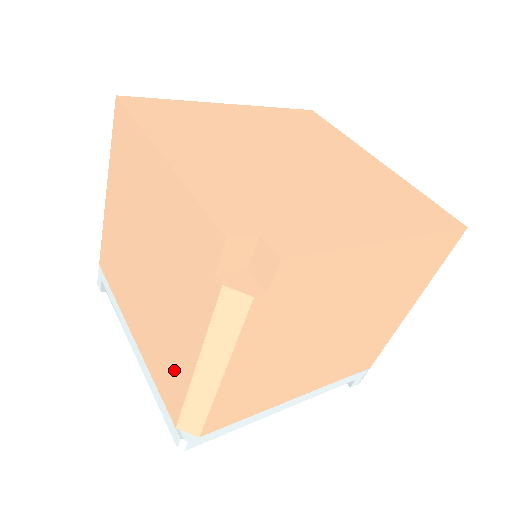
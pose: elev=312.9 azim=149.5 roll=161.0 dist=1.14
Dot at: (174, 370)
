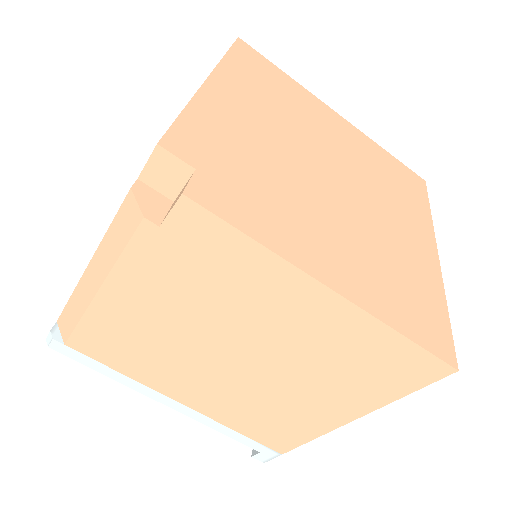
Dot at: occluded
